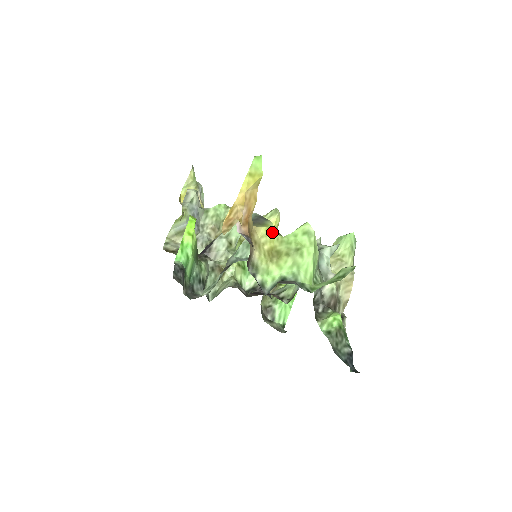
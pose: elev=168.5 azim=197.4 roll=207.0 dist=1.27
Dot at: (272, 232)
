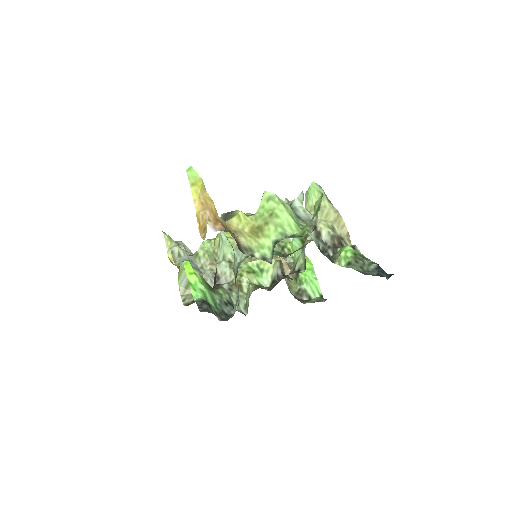
Dot at: (243, 217)
